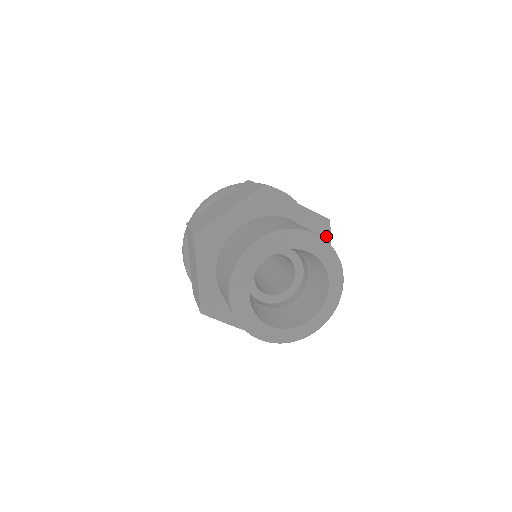
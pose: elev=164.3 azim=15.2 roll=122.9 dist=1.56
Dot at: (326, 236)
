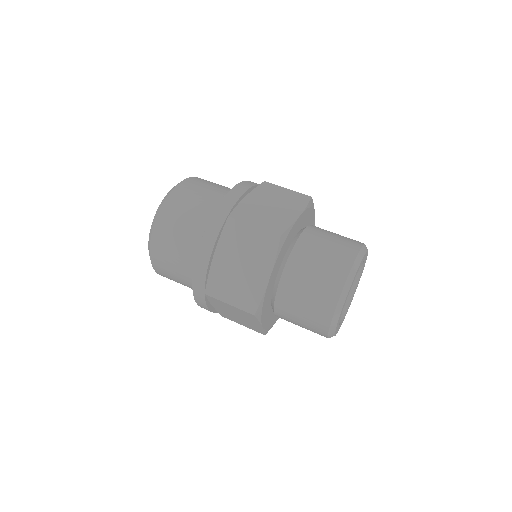
Dot at: occluded
